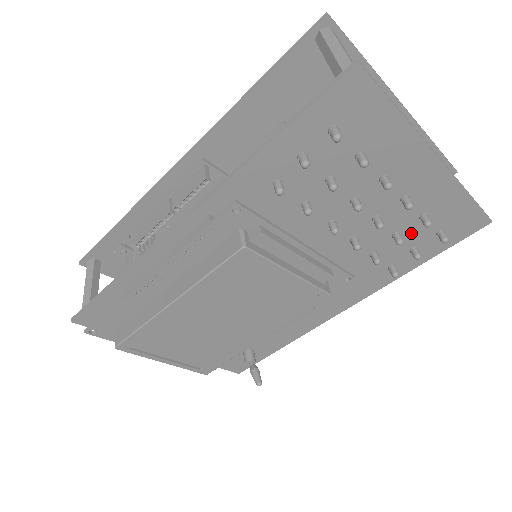
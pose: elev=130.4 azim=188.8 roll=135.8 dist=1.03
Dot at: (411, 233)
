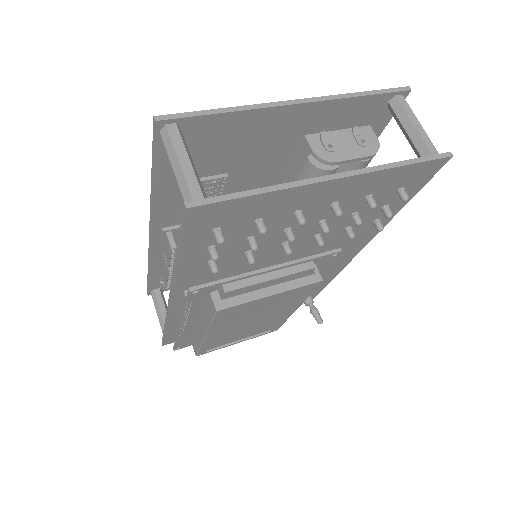
Dot at: (368, 206)
